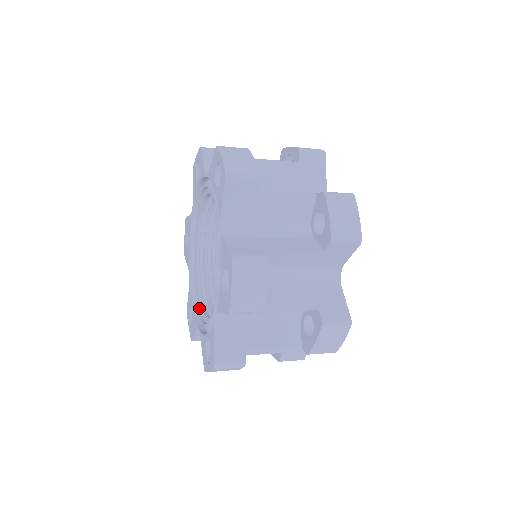
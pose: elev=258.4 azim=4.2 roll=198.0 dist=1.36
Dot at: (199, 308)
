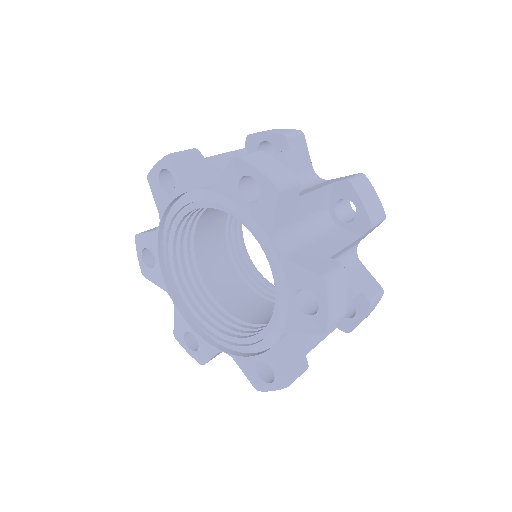
Dot at: (261, 340)
